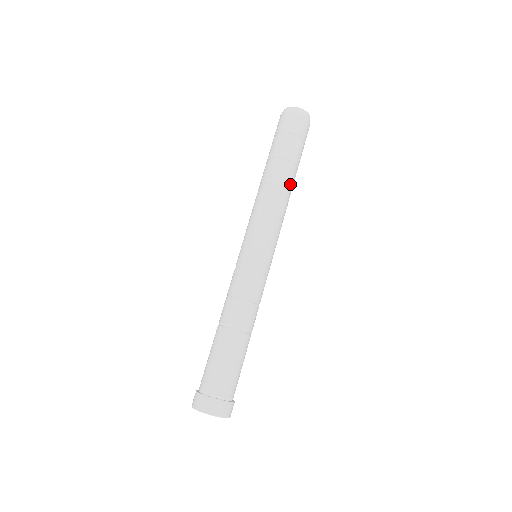
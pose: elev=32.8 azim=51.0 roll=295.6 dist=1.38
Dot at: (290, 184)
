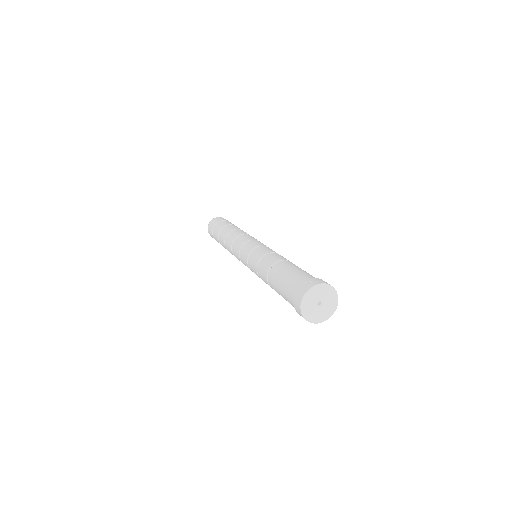
Dot at: occluded
